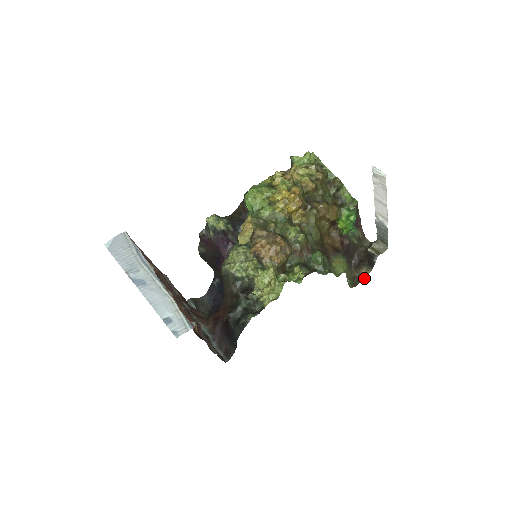
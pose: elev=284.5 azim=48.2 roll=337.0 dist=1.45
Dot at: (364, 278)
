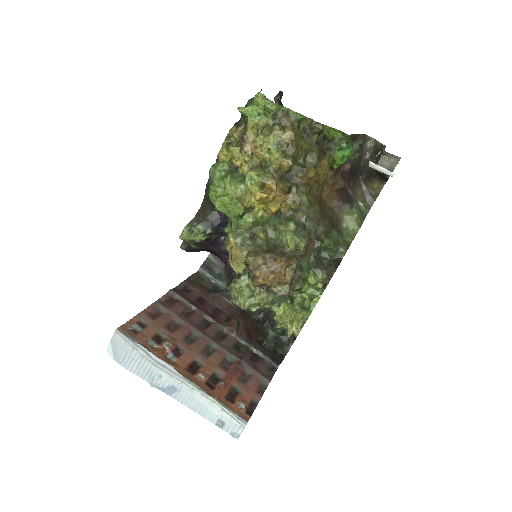
Dot at: (379, 193)
